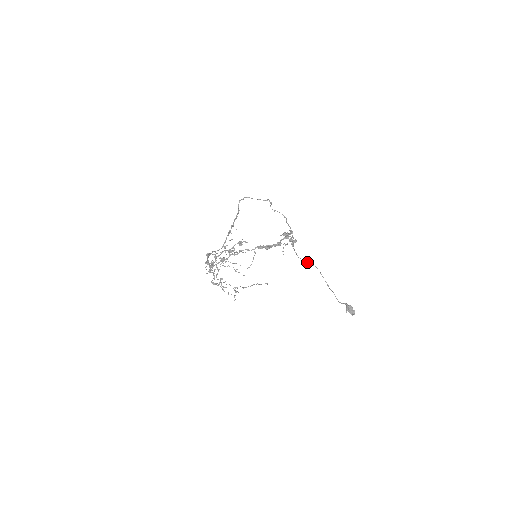
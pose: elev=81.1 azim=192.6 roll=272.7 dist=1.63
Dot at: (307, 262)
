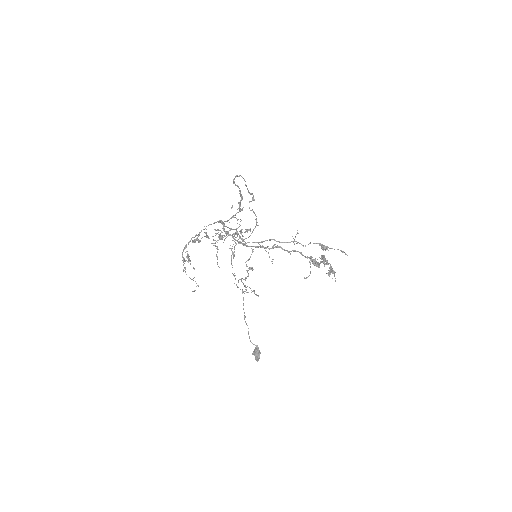
Dot at: occluded
